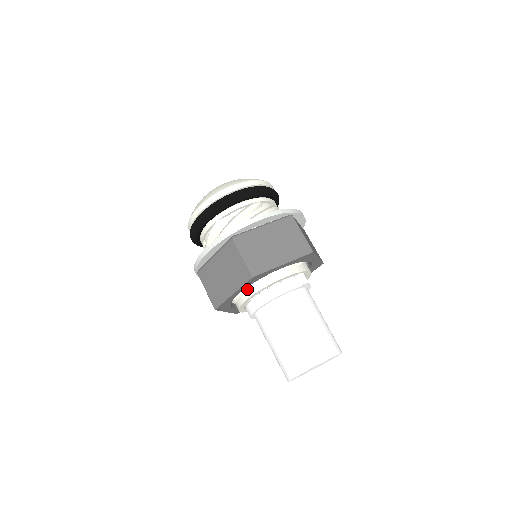
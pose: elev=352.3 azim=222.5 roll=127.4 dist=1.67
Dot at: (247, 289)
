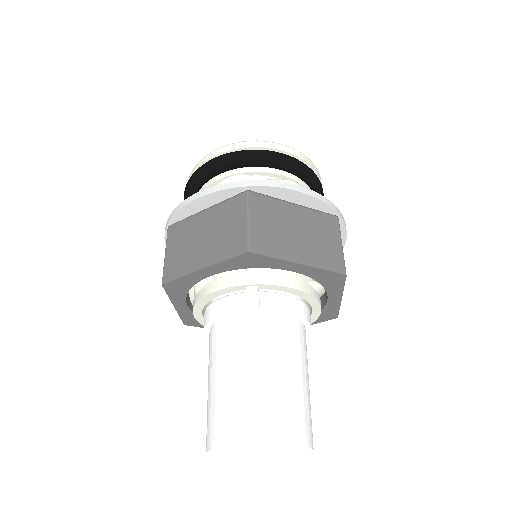
Dot at: occluded
